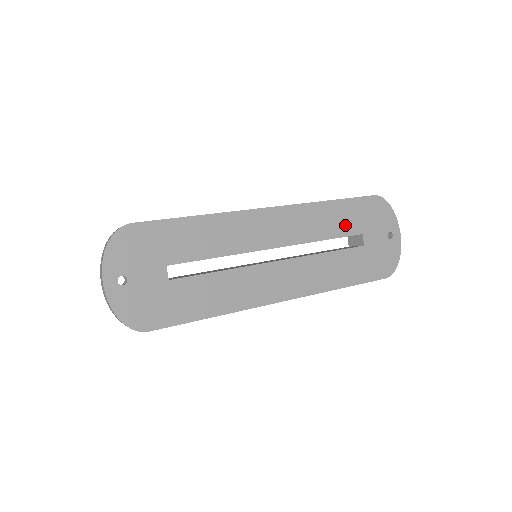
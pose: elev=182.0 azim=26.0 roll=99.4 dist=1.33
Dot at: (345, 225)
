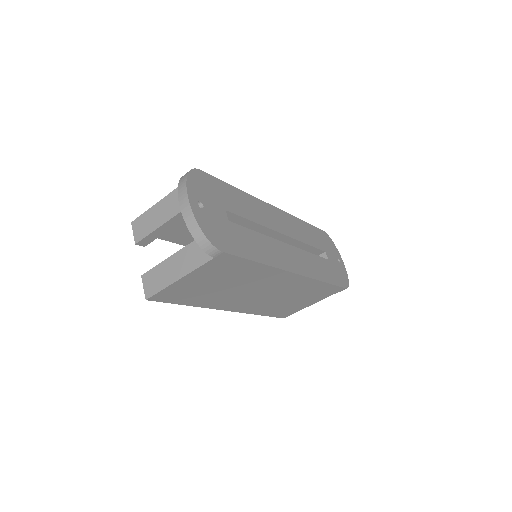
Dot at: (315, 241)
